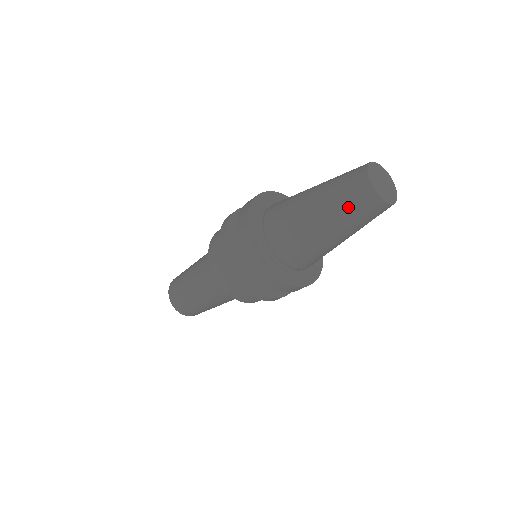
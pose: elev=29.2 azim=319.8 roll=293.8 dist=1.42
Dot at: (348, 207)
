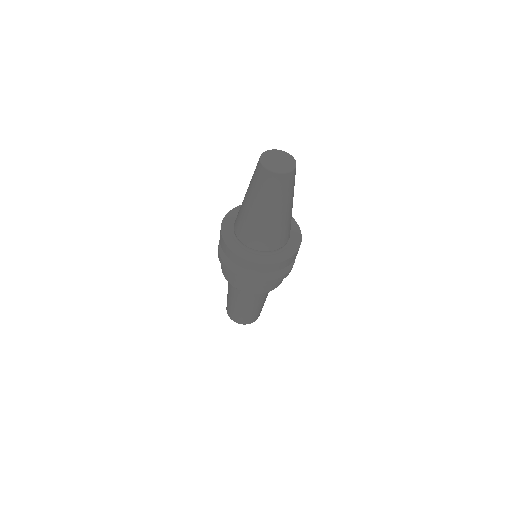
Dot at: (281, 194)
